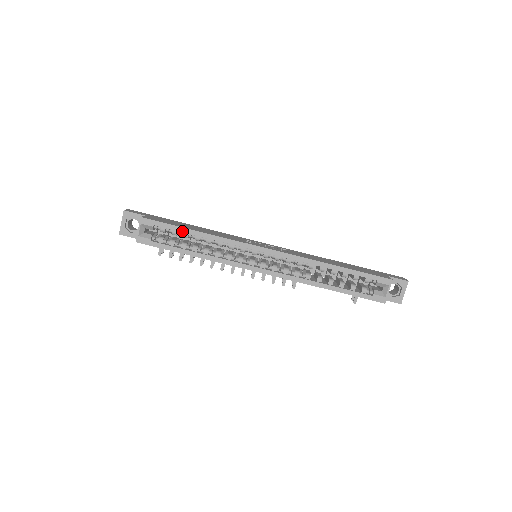
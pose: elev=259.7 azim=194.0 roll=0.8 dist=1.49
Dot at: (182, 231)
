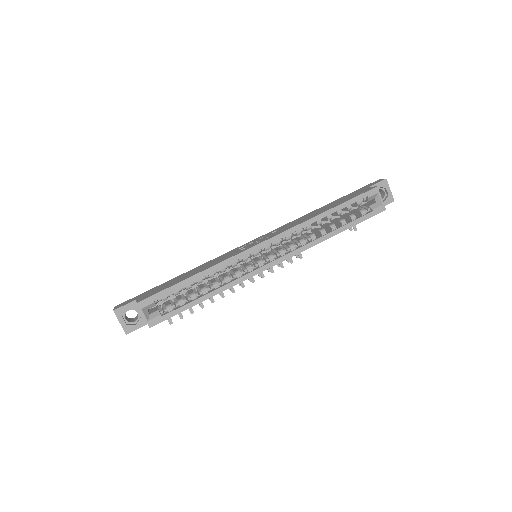
Dot at: (182, 285)
